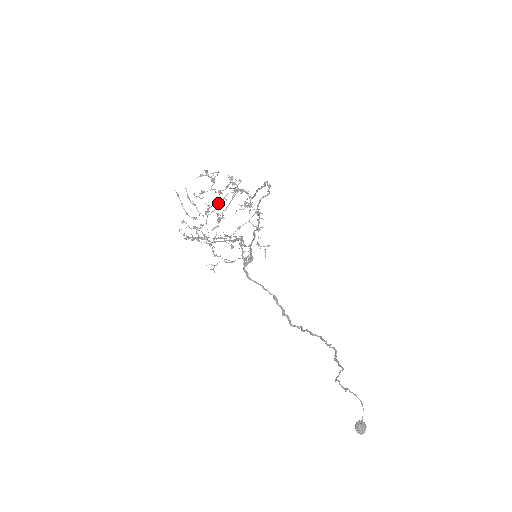
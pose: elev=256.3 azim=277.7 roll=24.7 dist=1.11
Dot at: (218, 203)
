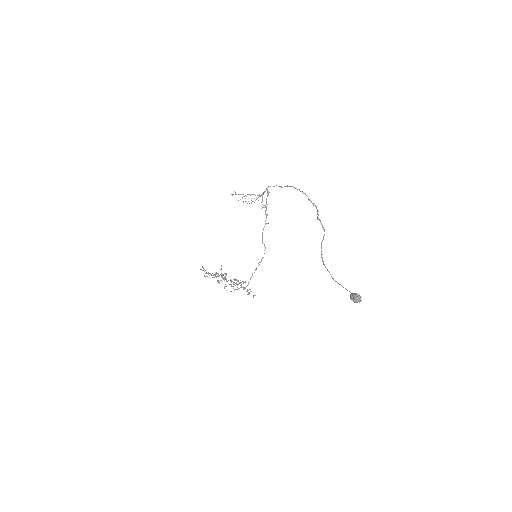
Dot at: occluded
